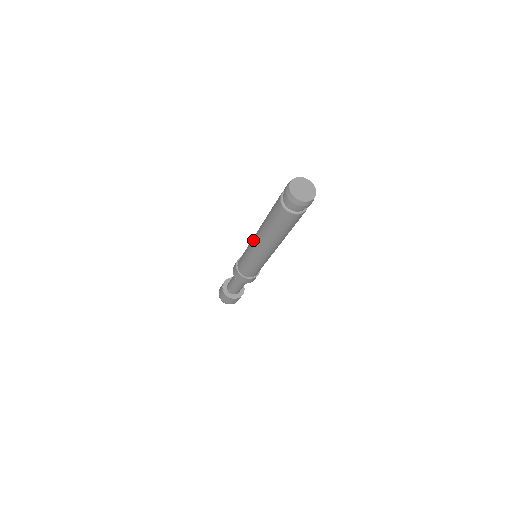
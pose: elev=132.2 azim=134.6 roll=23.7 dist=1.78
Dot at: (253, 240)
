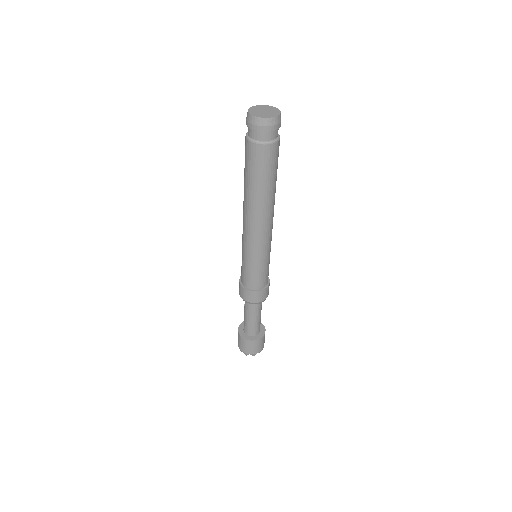
Dot at: occluded
